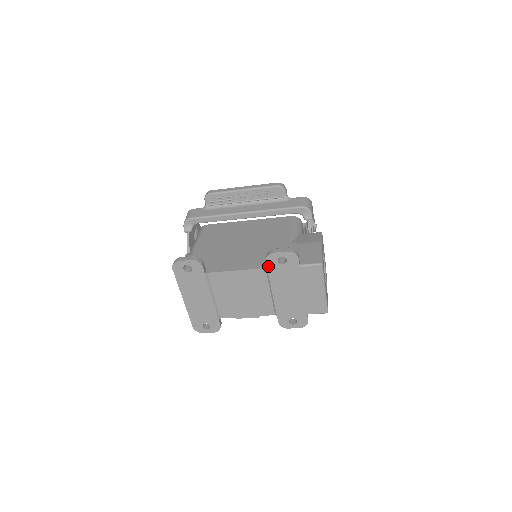
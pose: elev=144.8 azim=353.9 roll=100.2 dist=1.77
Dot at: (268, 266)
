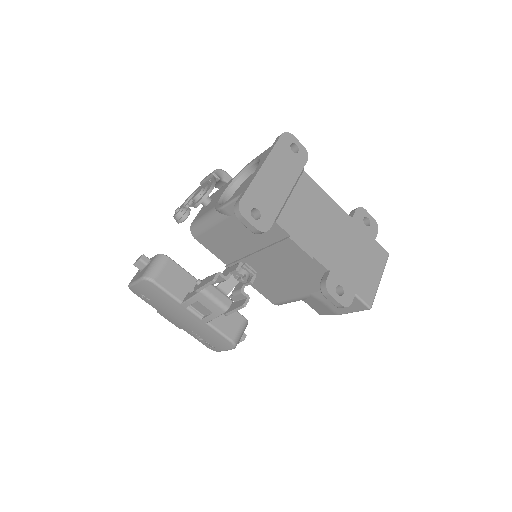
Dot at: (355, 215)
